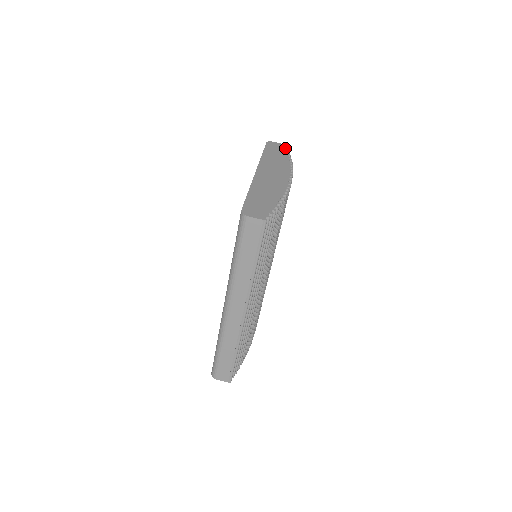
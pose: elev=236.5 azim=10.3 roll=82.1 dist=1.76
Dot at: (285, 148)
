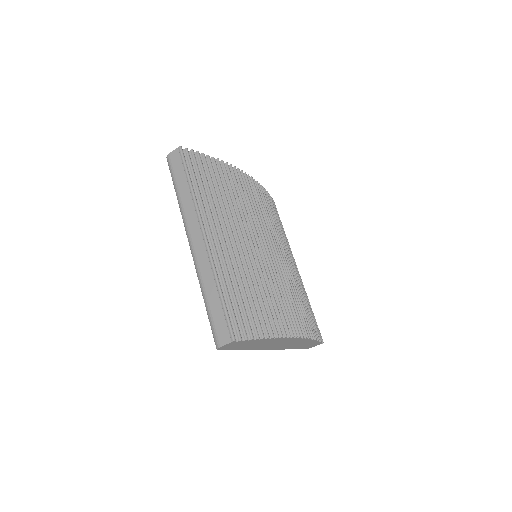
Dot at: occluded
